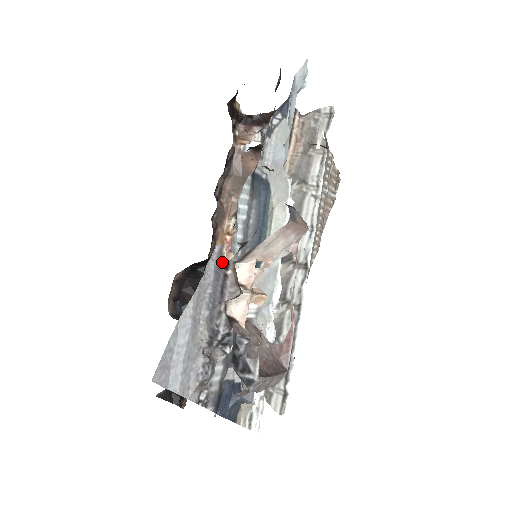
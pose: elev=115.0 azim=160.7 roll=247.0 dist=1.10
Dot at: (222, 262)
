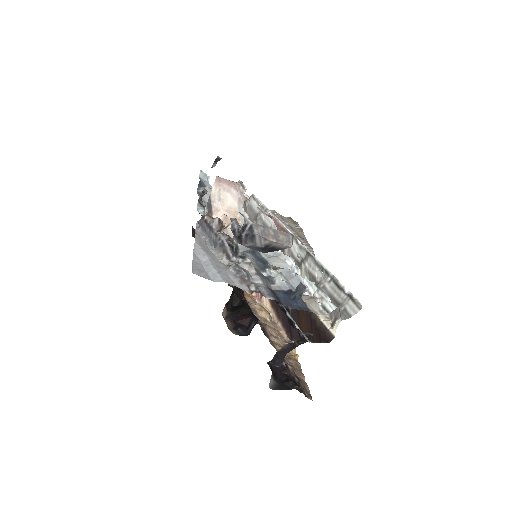
Dot at: (201, 221)
